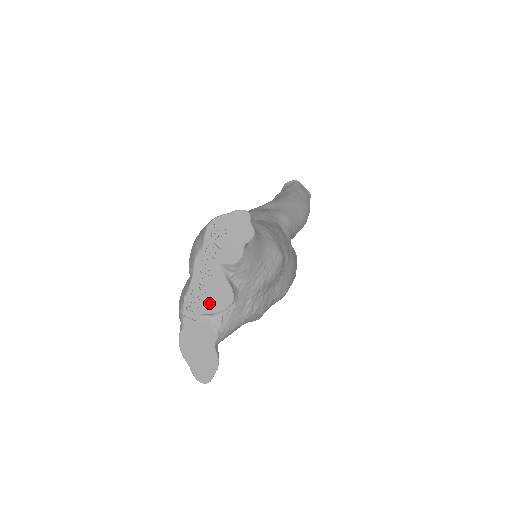
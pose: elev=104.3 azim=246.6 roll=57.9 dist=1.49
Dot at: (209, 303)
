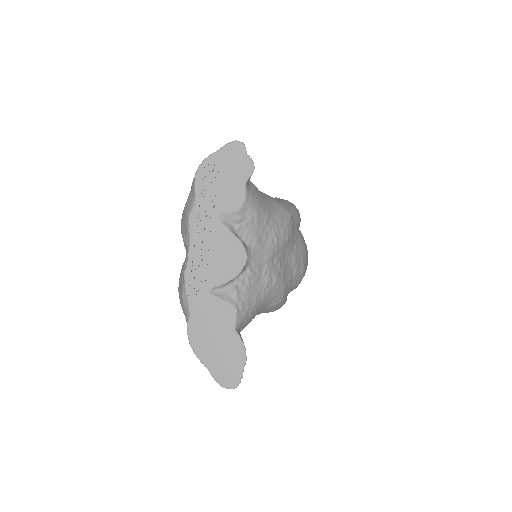
Dot at: (217, 270)
